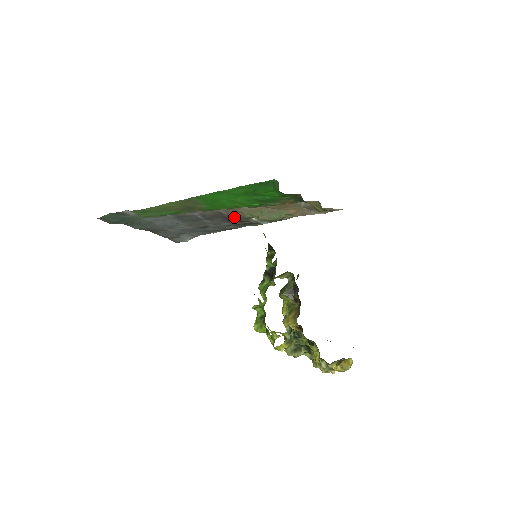
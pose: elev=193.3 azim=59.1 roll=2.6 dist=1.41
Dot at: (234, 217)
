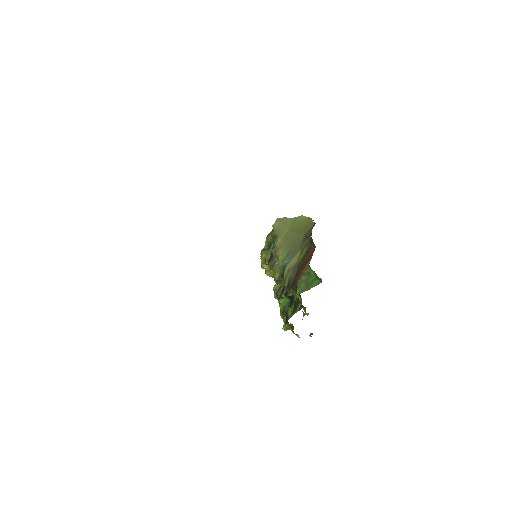
Dot at: occluded
